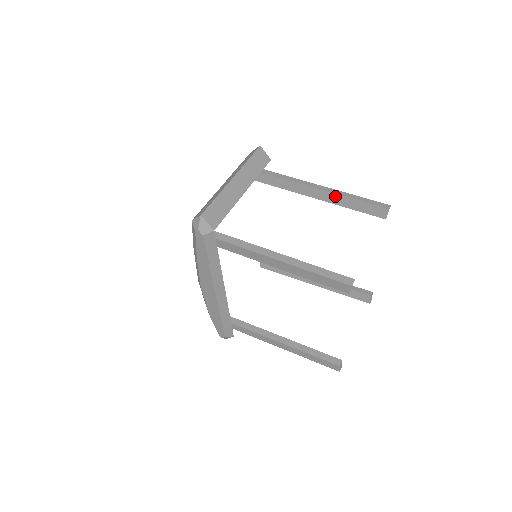
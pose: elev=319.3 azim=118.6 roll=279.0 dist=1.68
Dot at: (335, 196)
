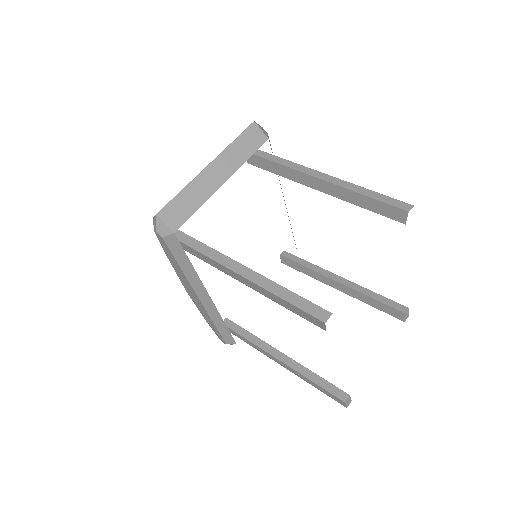
Dot at: (341, 189)
